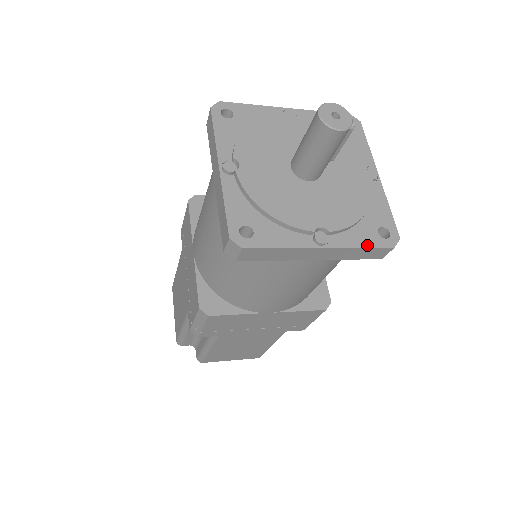
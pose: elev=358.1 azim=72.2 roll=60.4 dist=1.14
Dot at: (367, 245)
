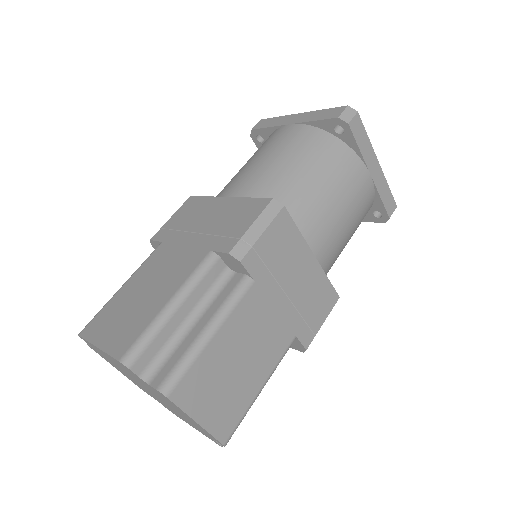
Dot at: (389, 190)
